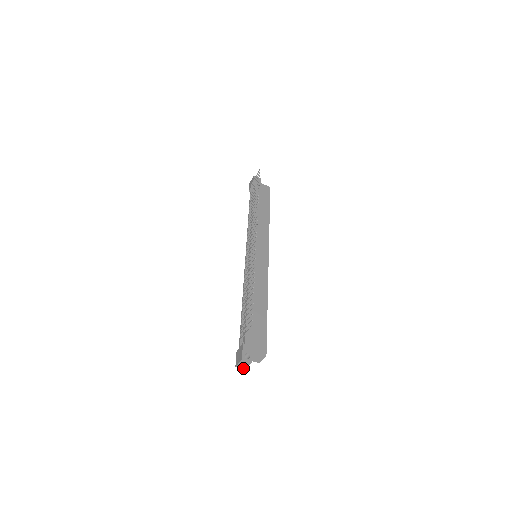
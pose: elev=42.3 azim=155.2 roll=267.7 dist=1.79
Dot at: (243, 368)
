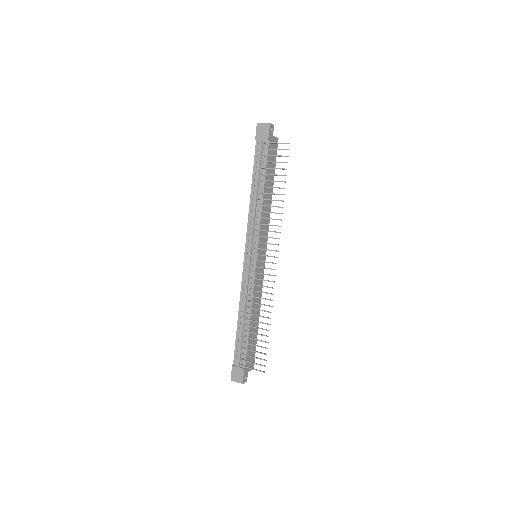
Dot at: occluded
